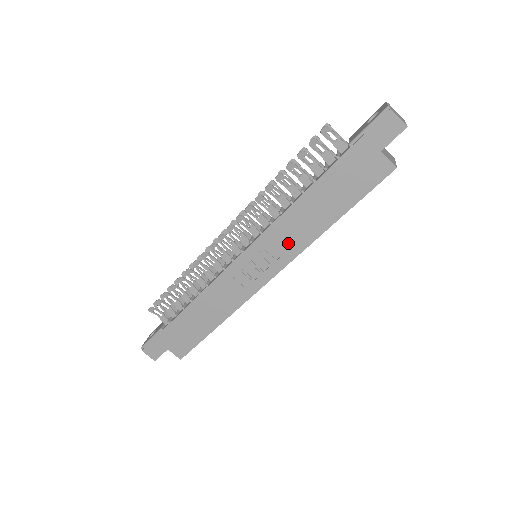
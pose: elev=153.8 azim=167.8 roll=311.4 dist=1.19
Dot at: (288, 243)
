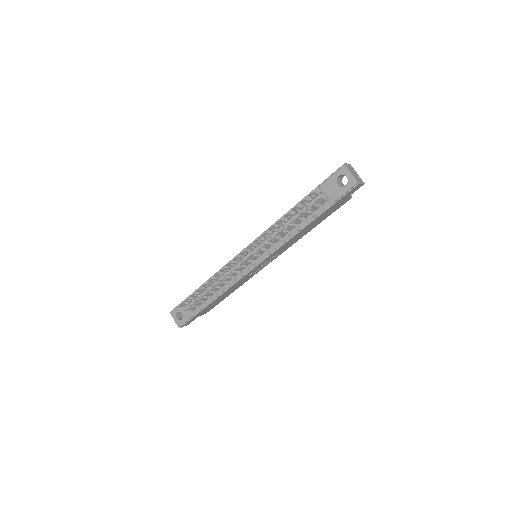
Dot at: (285, 248)
